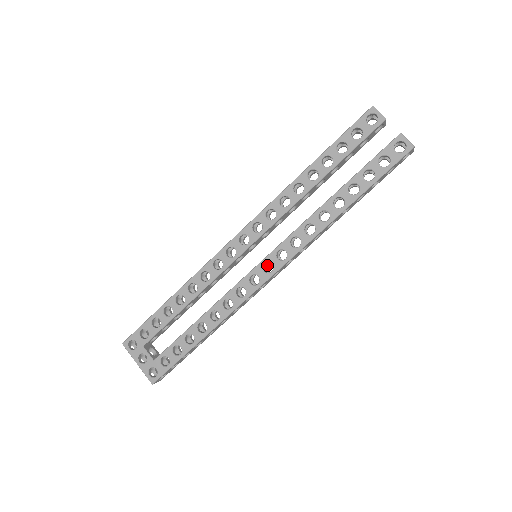
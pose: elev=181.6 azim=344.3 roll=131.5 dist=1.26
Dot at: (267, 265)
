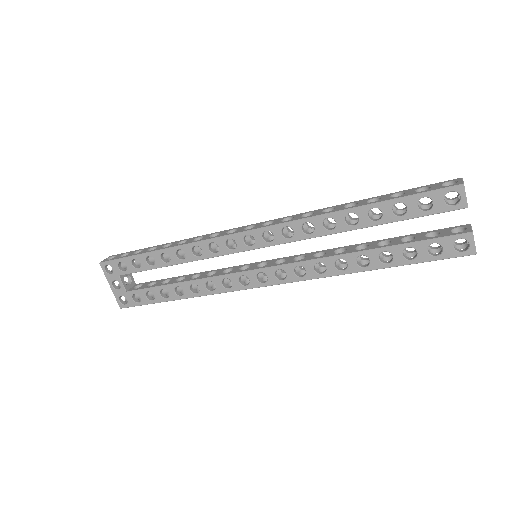
Dot at: (264, 265)
